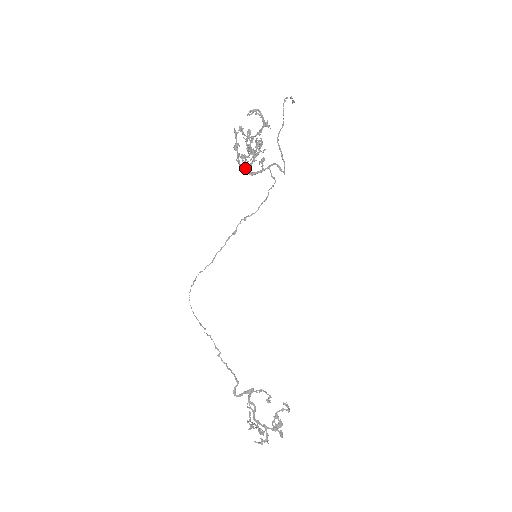
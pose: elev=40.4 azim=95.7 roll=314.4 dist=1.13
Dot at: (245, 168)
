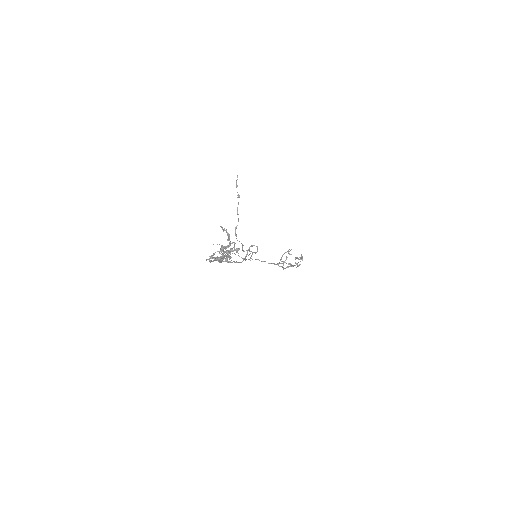
Dot at: (227, 261)
